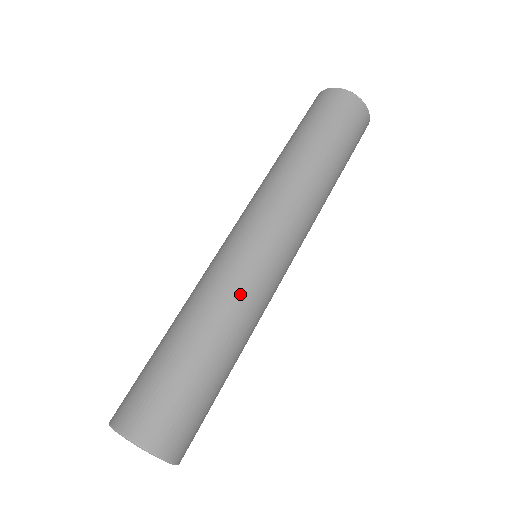
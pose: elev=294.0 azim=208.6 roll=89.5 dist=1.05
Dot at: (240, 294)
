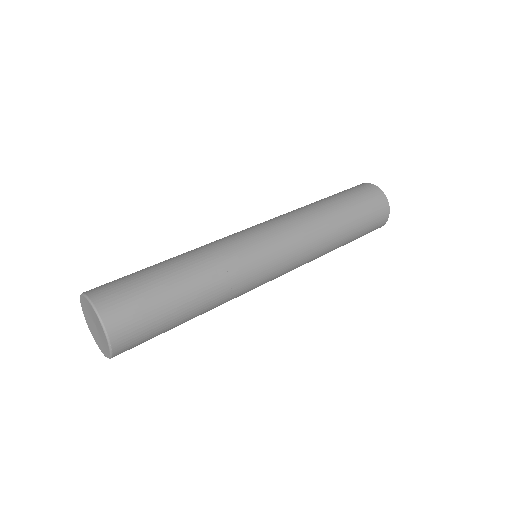
Dot at: (238, 280)
